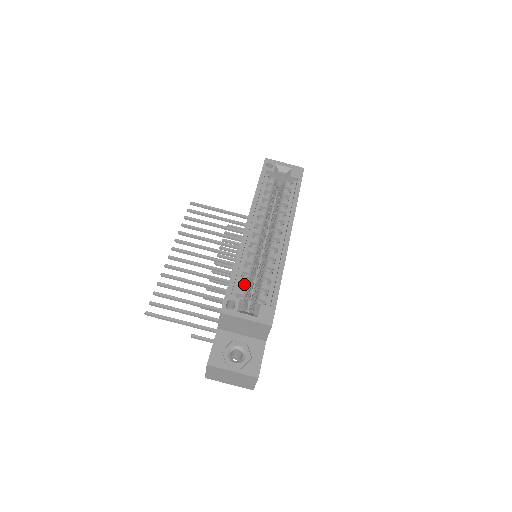
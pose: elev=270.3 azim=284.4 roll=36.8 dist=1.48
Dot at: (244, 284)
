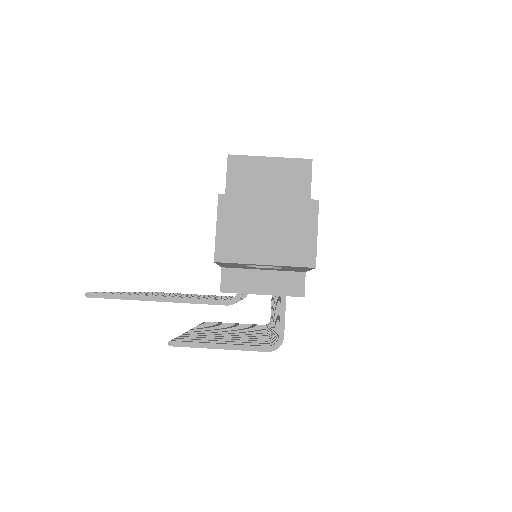
Dot at: occluded
